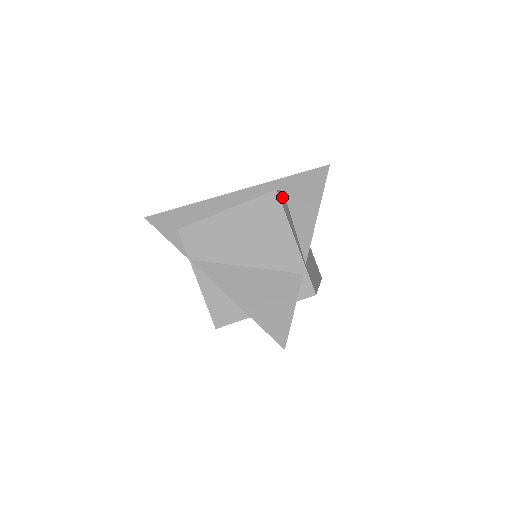
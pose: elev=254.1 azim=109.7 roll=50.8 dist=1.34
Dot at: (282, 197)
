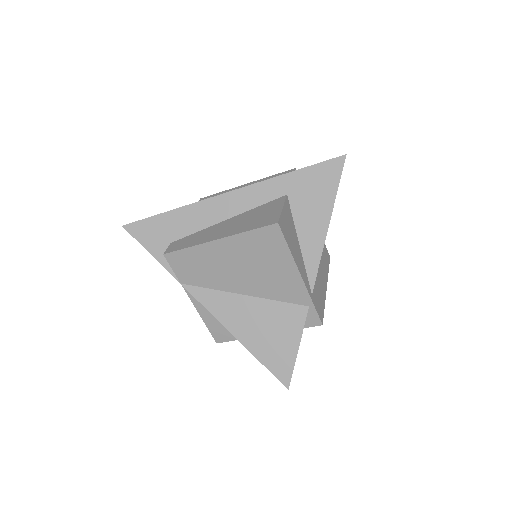
Dot at: (285, 217)
